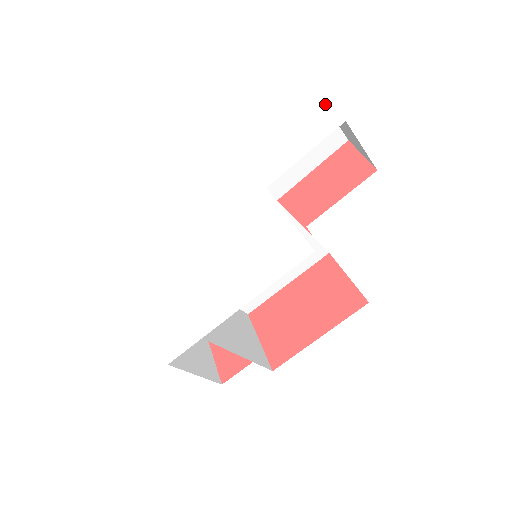
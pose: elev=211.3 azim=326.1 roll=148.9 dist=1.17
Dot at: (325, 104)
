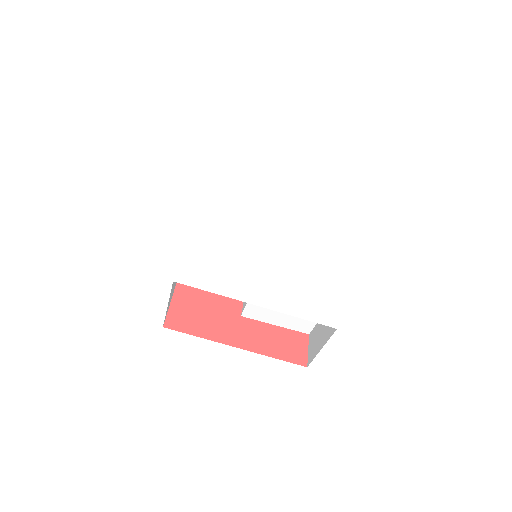
Dot at: (239, 138)
